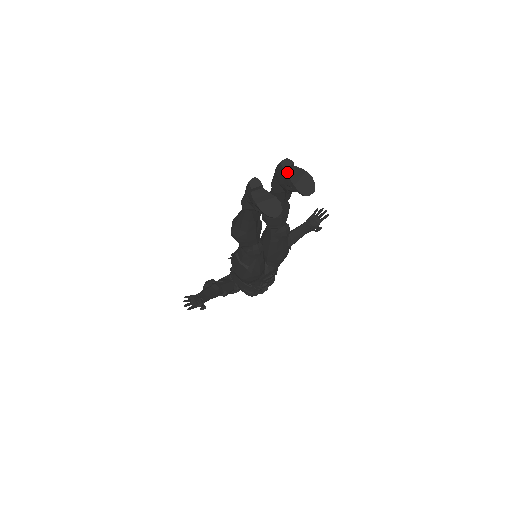
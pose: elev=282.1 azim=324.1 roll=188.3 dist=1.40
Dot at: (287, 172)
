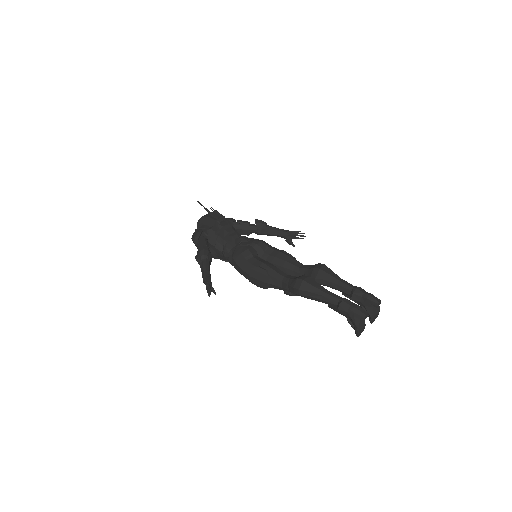
Dot at: (374, 306)
